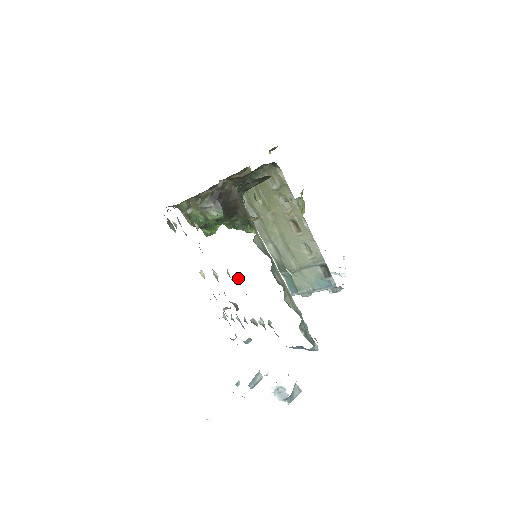
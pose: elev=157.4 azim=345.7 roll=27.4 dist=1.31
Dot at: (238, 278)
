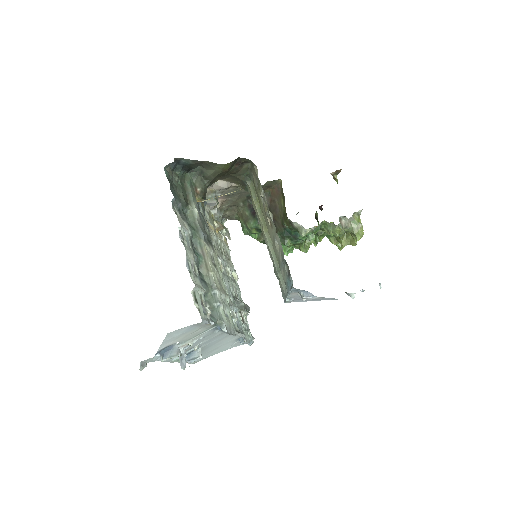
Dot at: occluded
